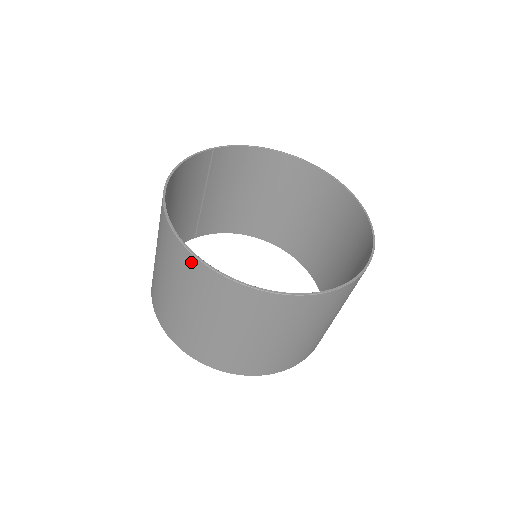
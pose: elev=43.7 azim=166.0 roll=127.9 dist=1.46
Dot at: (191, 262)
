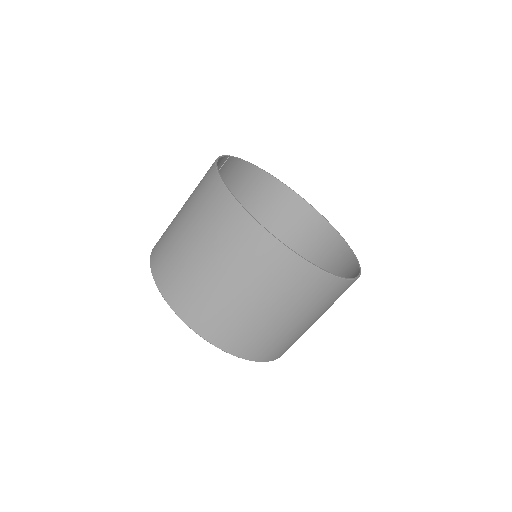
Dot at: (265, 241)
